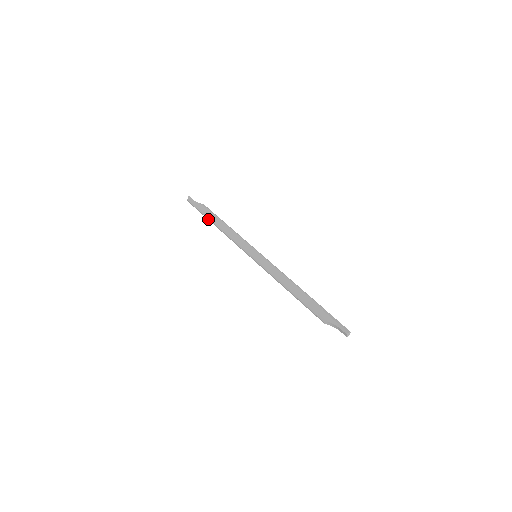
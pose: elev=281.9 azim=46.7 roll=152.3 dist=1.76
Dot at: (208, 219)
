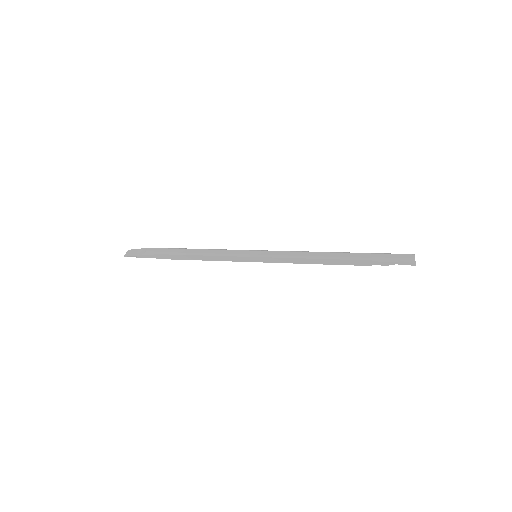
Dot at: (170, 258)
